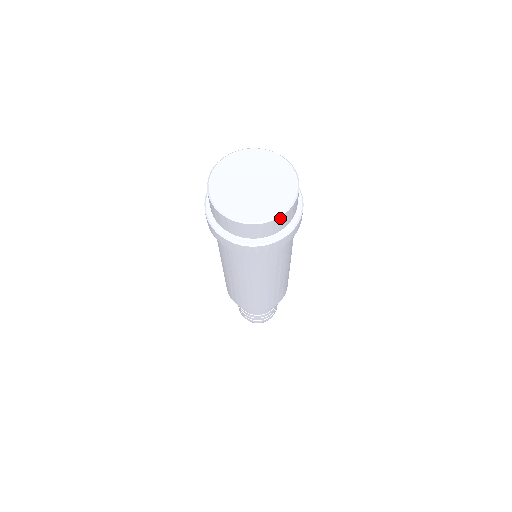
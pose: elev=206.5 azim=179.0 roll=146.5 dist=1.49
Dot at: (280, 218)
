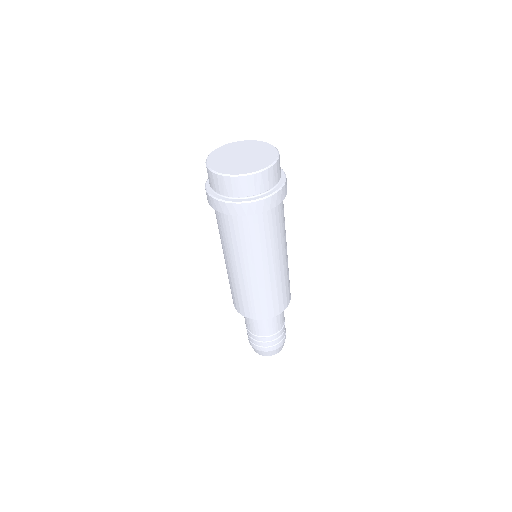
Dot at: (278, 161)
